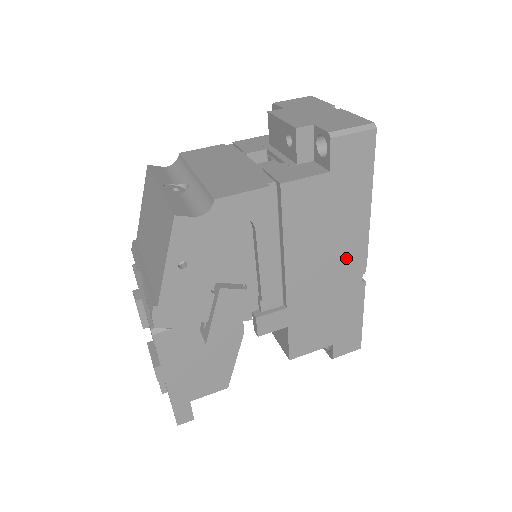
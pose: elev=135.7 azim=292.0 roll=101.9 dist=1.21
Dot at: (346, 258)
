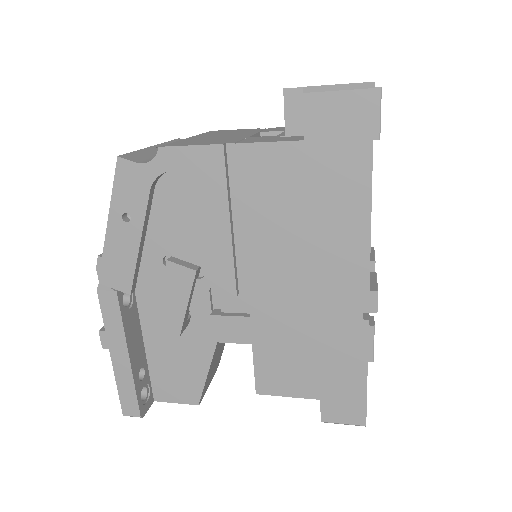
Dot at: (335, 273)
